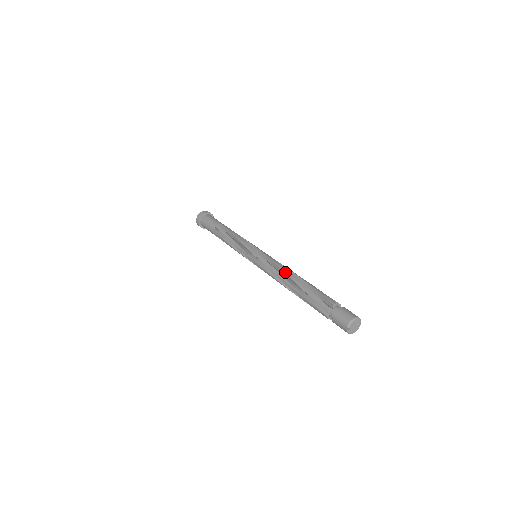
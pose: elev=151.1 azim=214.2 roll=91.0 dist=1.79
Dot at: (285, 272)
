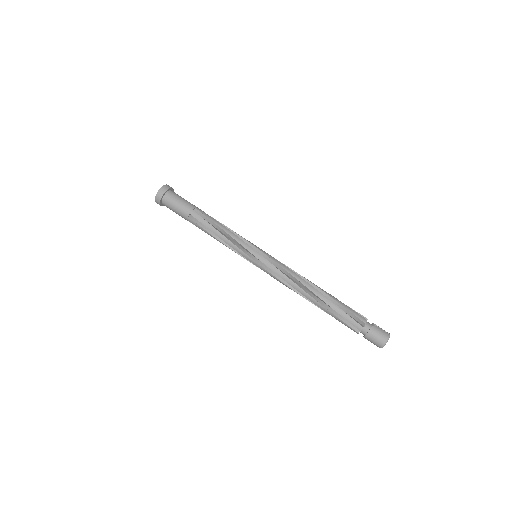
Dot at: (299, 292)
